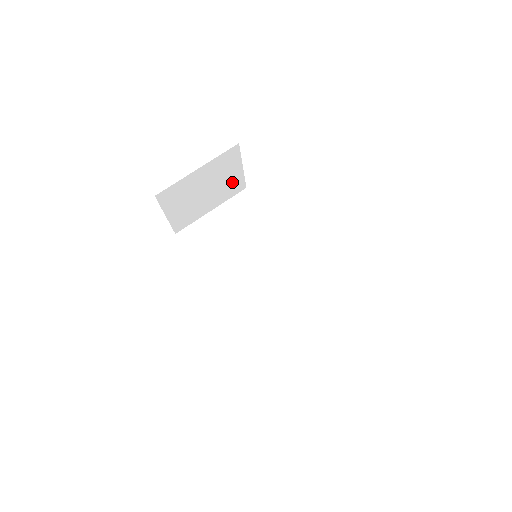
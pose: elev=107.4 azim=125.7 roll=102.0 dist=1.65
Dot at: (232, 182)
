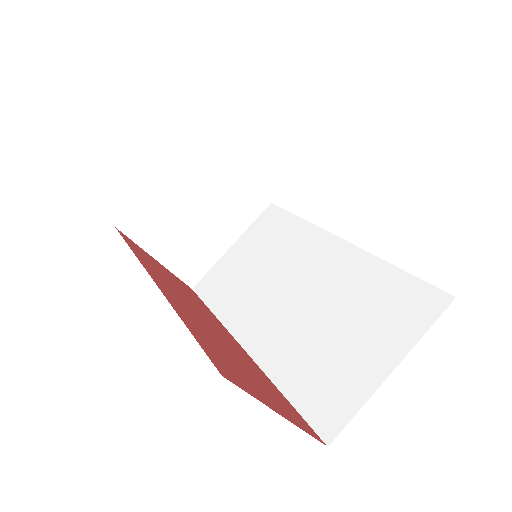
Dot at: (239, 195)
